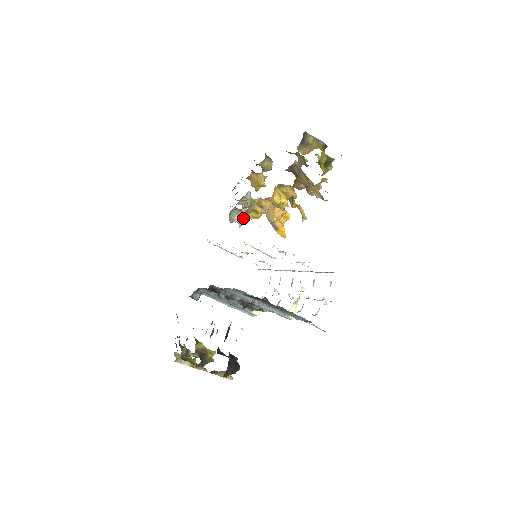
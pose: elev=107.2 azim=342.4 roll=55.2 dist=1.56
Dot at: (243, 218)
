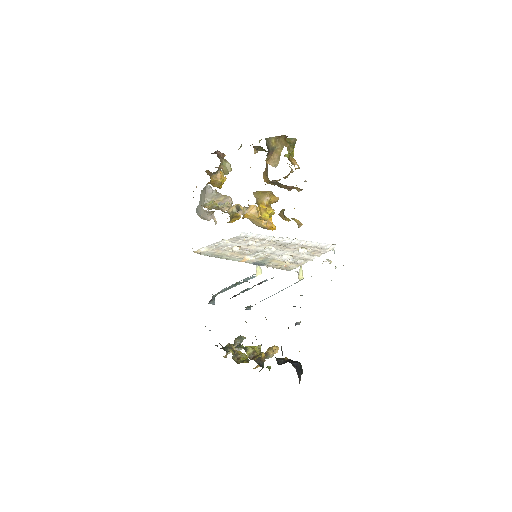
Dot at: occluded
